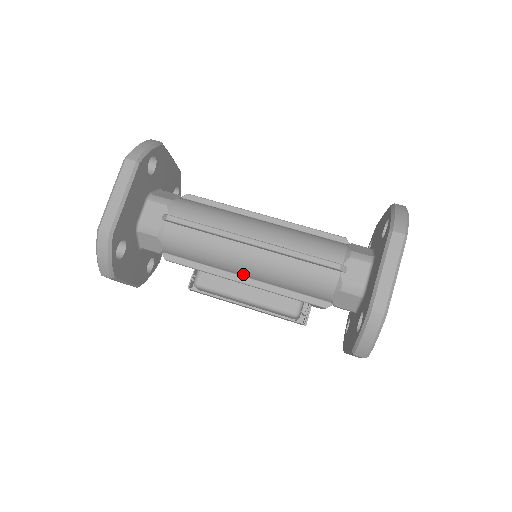
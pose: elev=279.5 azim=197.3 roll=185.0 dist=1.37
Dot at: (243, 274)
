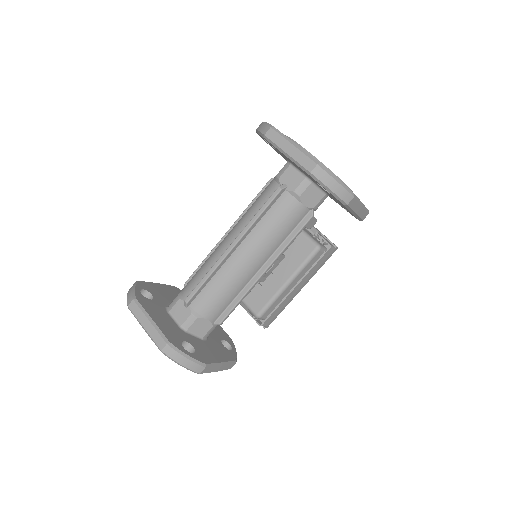
Dot at: (257, 268)
